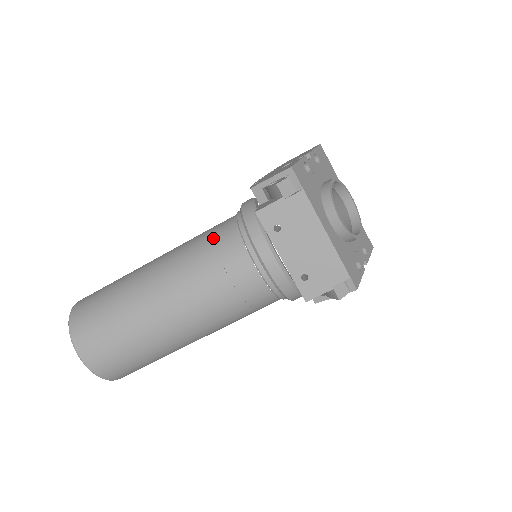
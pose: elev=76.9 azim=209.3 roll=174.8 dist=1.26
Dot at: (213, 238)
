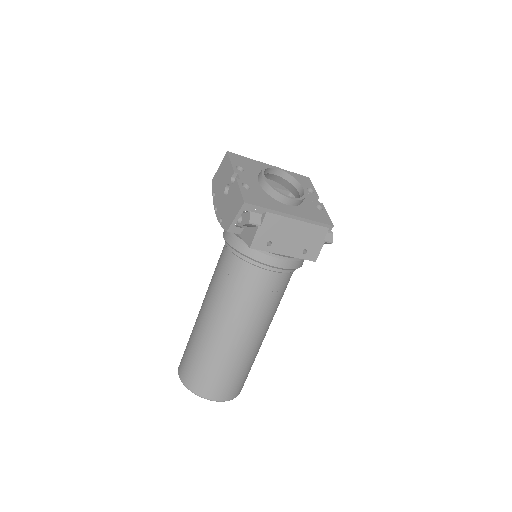
Dot at: (231, 277)
